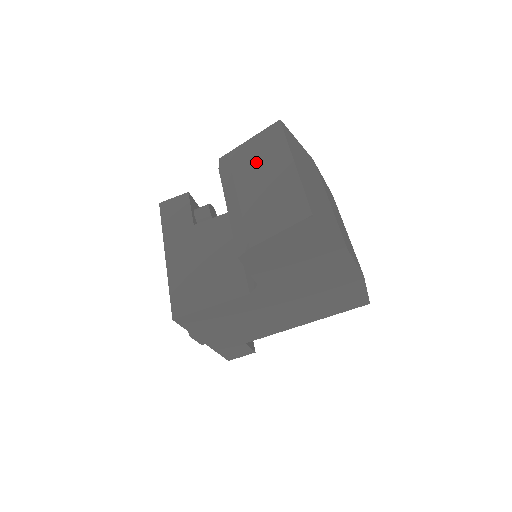
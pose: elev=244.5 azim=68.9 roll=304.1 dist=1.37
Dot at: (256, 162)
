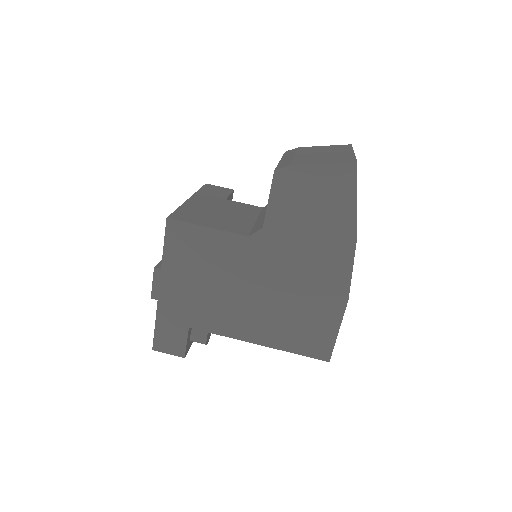
Dot at: (321, 150)
